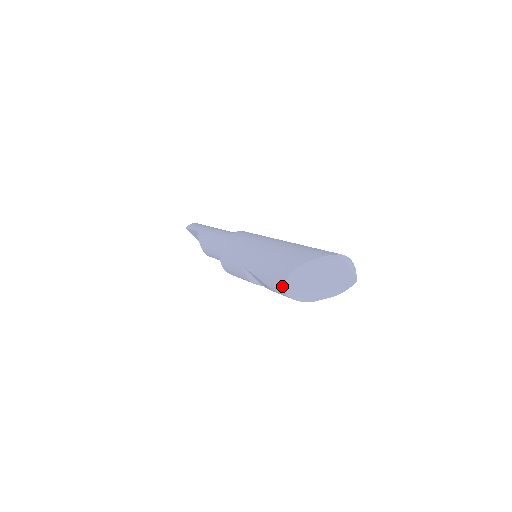
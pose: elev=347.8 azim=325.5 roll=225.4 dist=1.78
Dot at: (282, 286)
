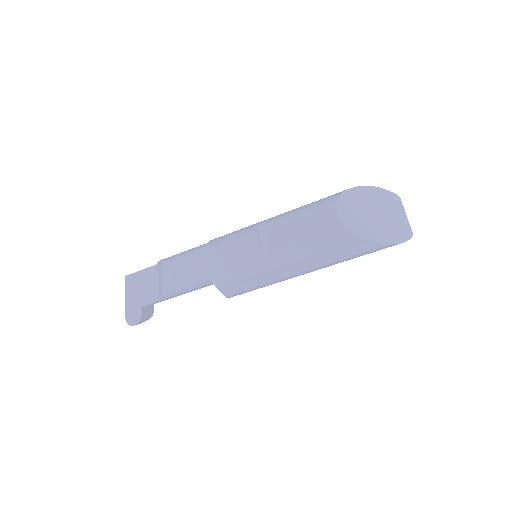
Dot at: (334, 200)
